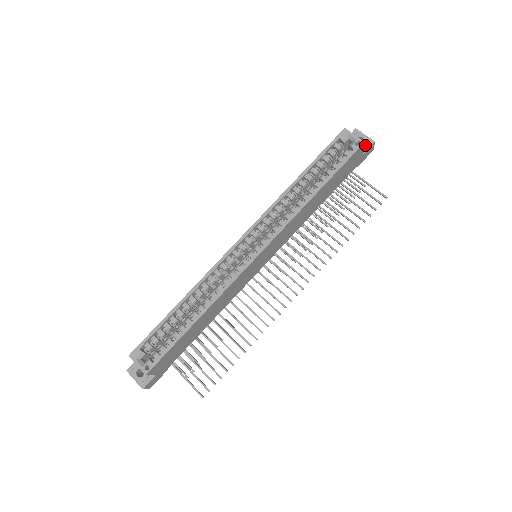
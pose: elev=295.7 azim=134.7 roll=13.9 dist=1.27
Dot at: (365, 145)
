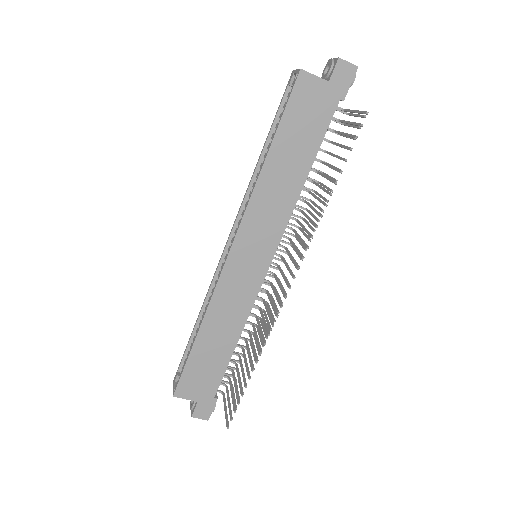
Dot at: (329, 70)
